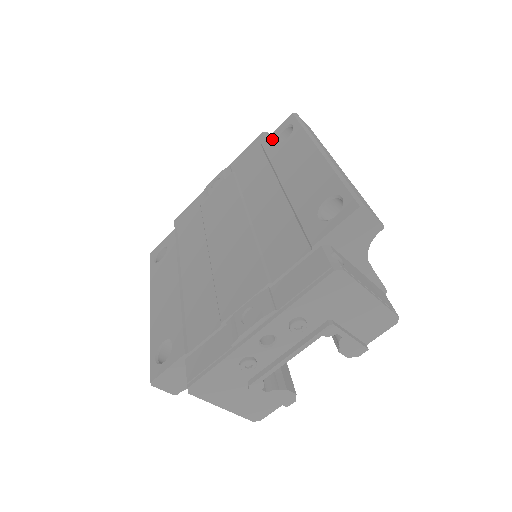
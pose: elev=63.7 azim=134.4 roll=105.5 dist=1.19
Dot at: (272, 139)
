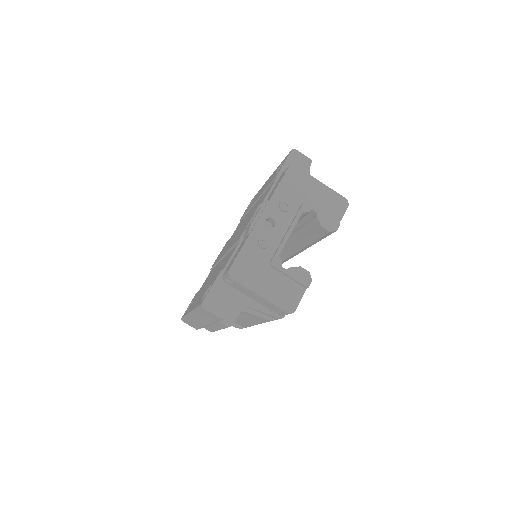
Dot at: occluded
